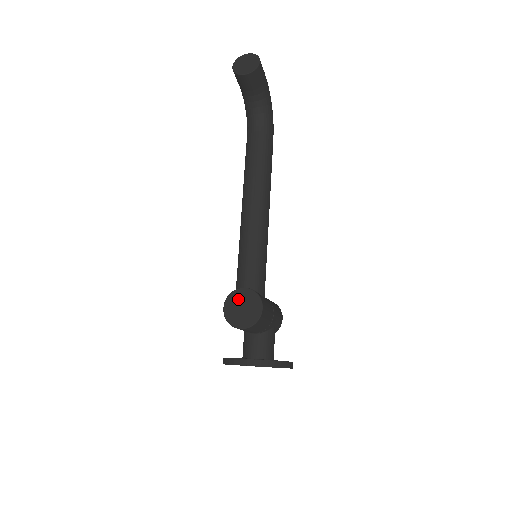
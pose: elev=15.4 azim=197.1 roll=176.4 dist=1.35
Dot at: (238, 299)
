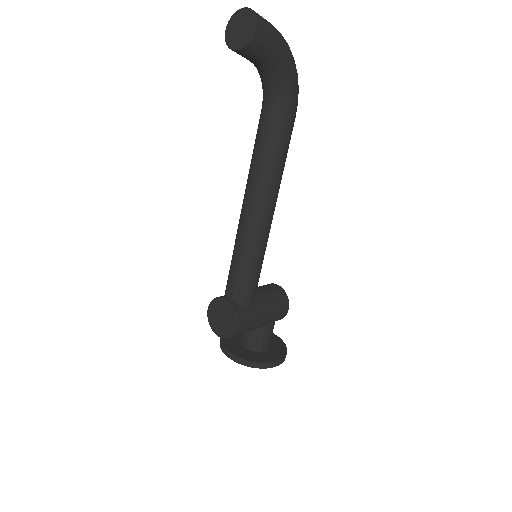
Dot at: (219, 308)
